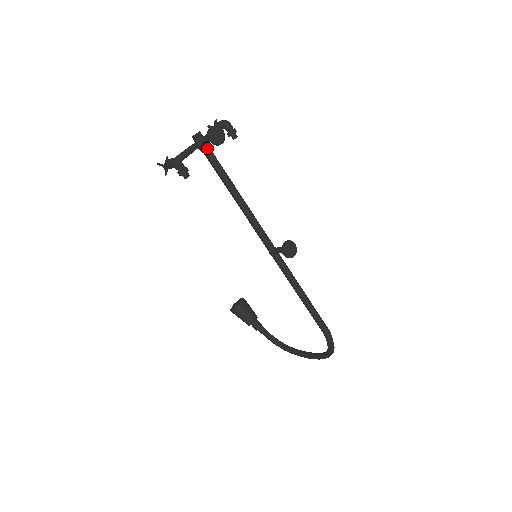
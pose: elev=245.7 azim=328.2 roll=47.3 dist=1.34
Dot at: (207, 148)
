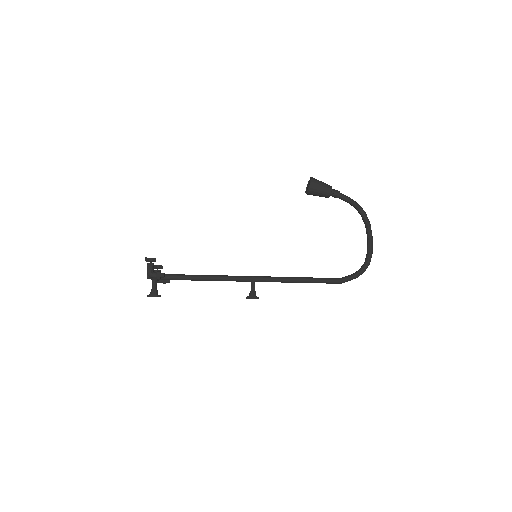
Dot at: occluded
